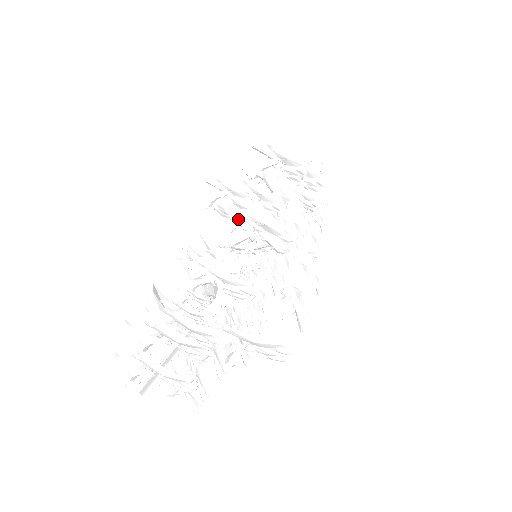
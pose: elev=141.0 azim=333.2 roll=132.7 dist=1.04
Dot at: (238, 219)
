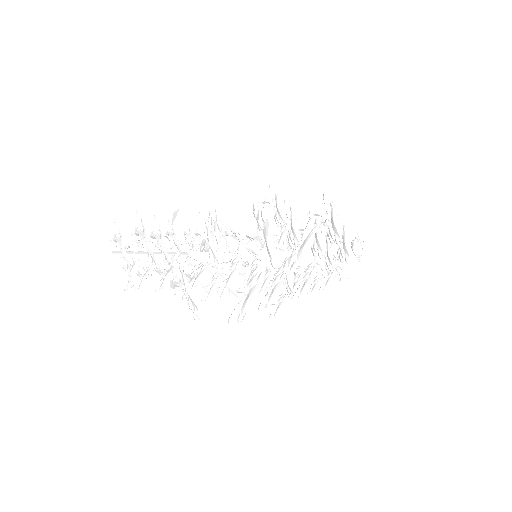
Dot at: (258, 224)
